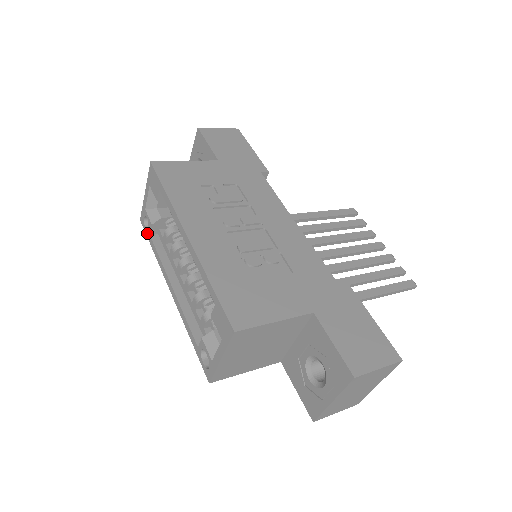
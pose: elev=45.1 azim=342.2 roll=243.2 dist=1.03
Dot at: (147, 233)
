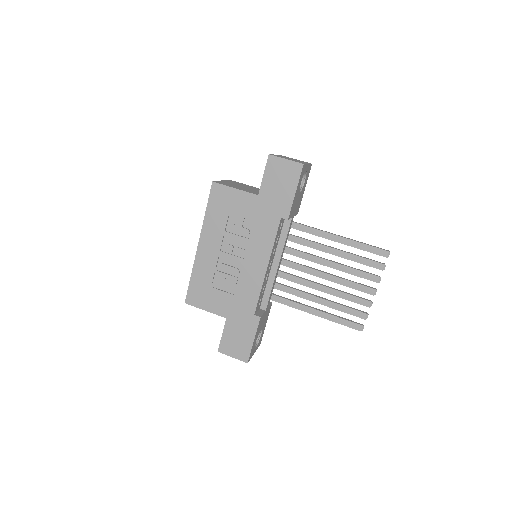
Dot at: occluded
